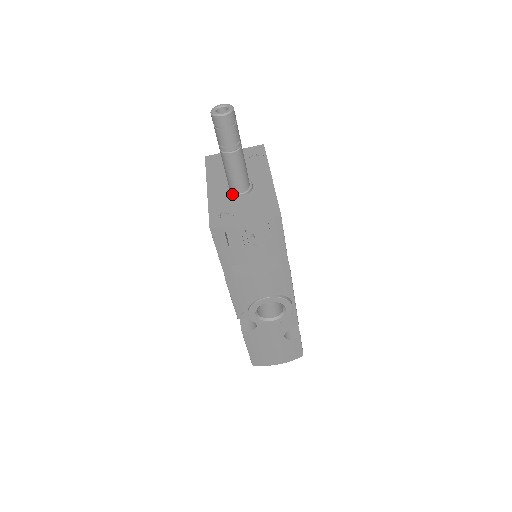
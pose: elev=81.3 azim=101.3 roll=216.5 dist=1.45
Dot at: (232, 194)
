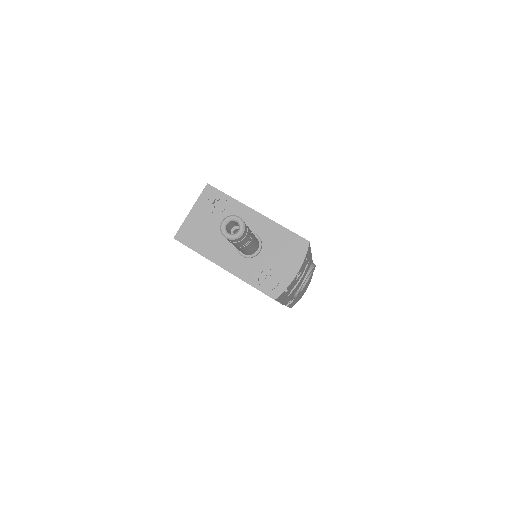
Dot at: (252, 257)
